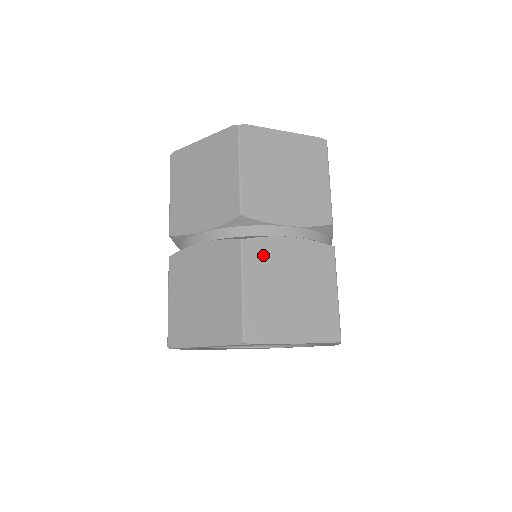
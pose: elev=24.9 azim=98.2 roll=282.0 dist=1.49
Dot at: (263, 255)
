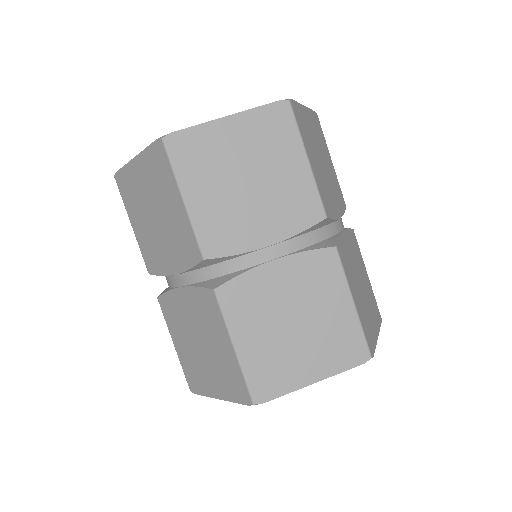
Dot at: (247, 297)
